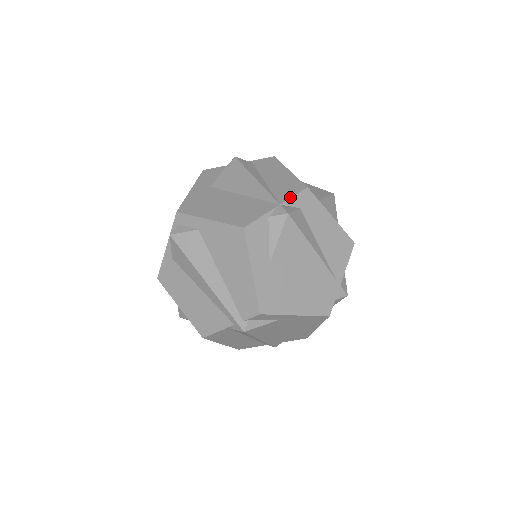
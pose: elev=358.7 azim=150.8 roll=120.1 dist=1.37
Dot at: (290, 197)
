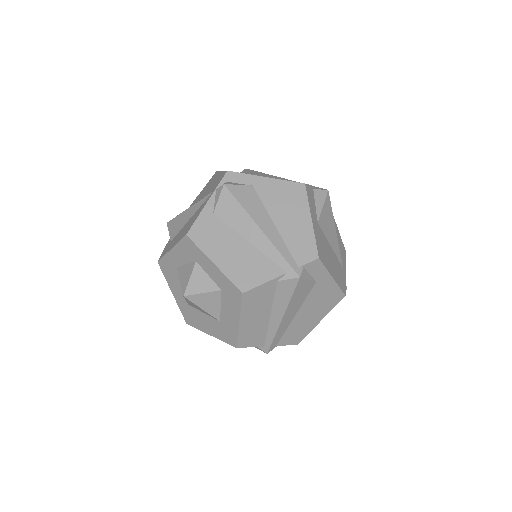
Dot at: occluded
